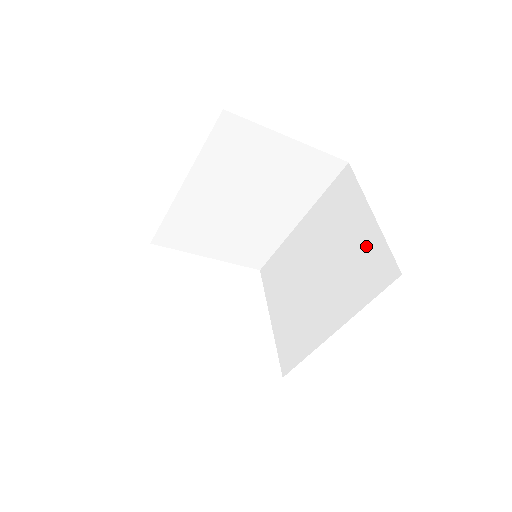
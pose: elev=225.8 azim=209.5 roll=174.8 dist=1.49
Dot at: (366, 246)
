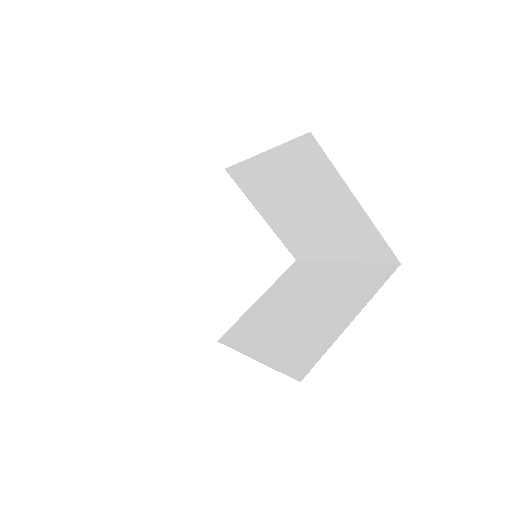
Dot at: (358, 225)
